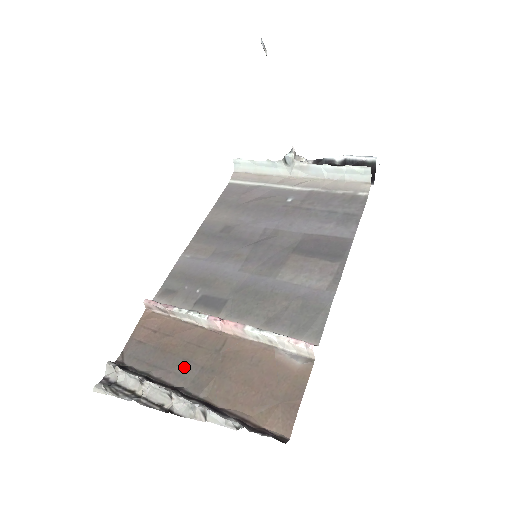
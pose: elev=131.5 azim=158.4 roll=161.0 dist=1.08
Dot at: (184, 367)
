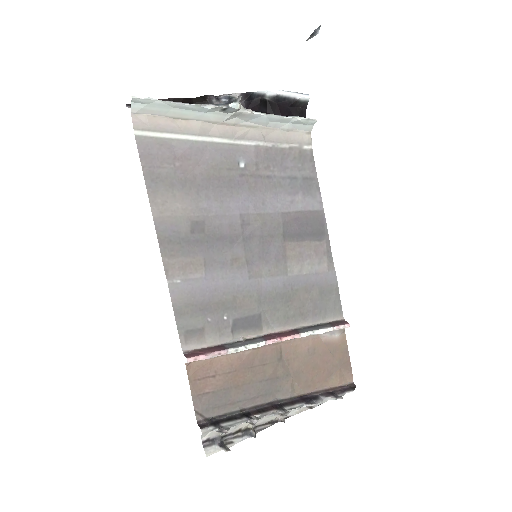
Dot at: (265, 387)
